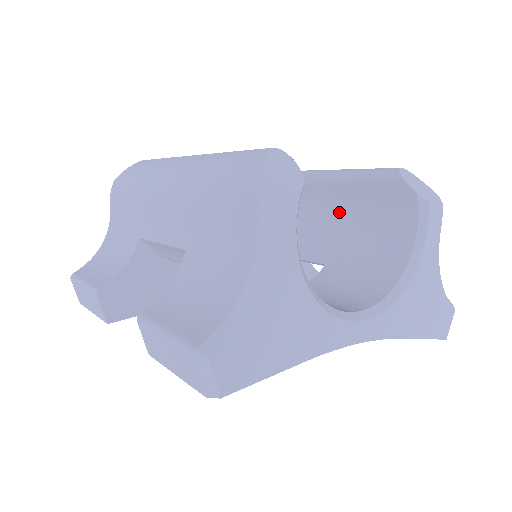
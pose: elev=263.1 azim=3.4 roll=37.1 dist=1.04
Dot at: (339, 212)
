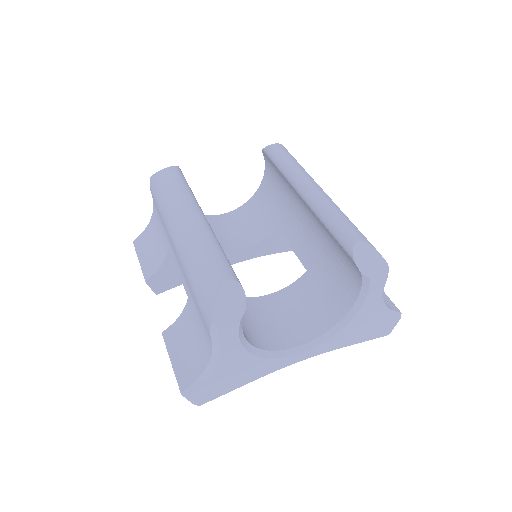
Dot at: (322, 235)
